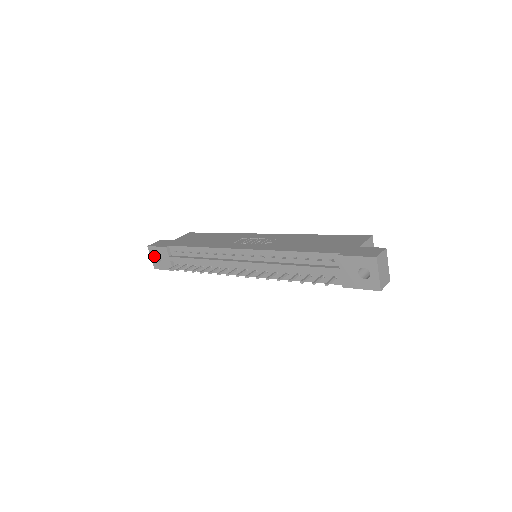
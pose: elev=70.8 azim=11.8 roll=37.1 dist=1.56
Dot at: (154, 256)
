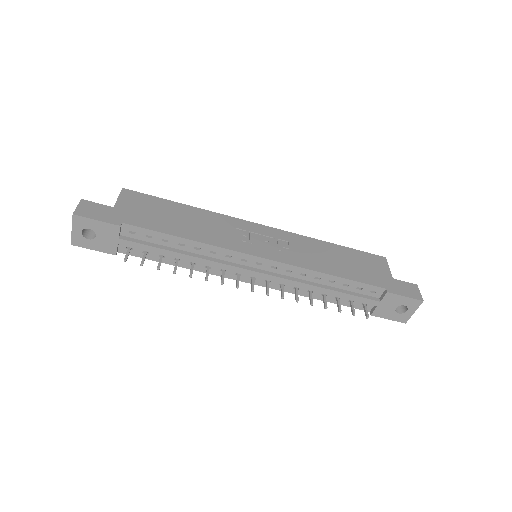
Dot at: (82, 230)
